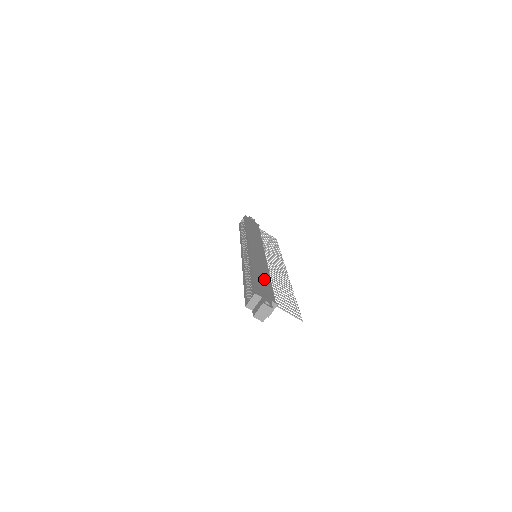
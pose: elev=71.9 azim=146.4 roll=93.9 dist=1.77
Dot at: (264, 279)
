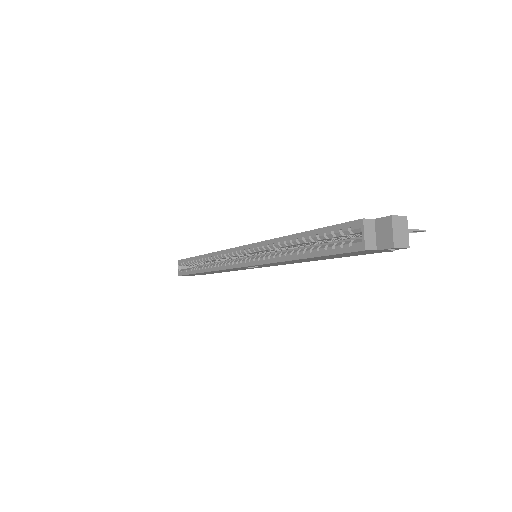
Dot at: occluded
